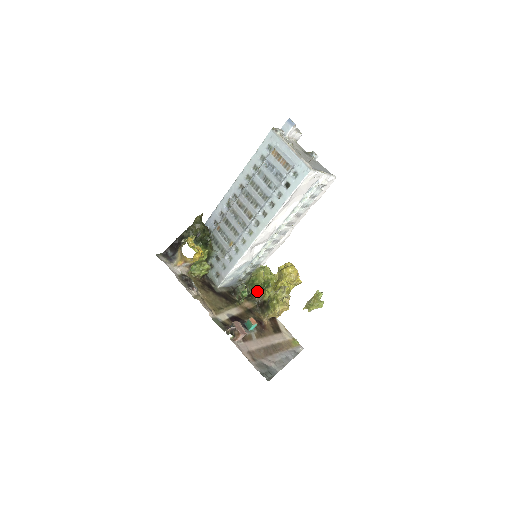
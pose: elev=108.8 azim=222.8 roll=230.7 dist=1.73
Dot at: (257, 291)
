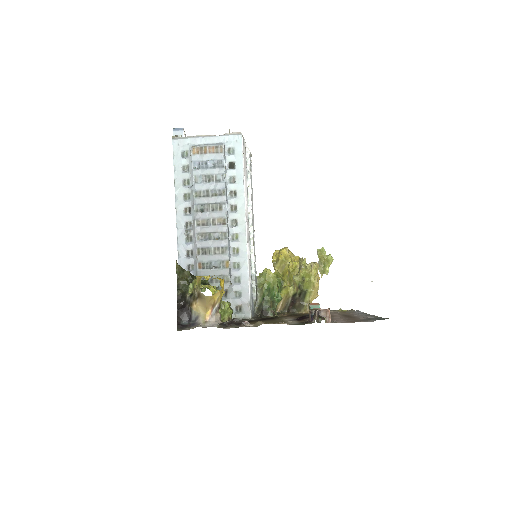
Dot at: occluded
